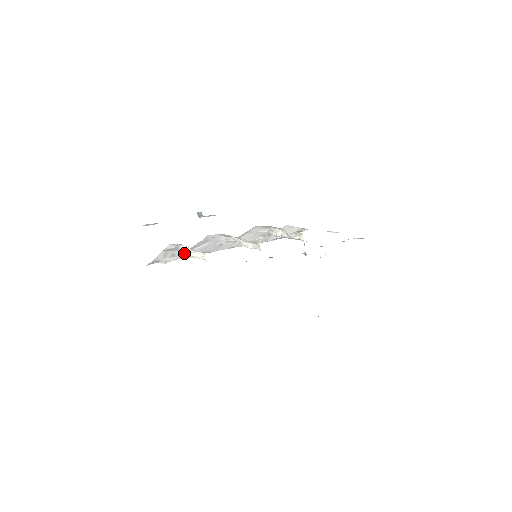
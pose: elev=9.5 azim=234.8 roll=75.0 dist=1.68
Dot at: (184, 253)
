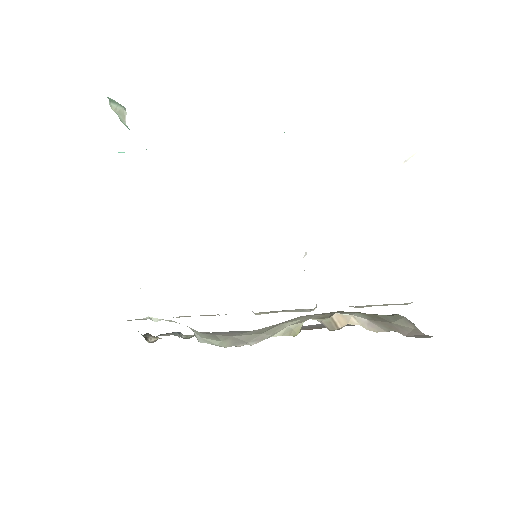
Dot at: occluded
